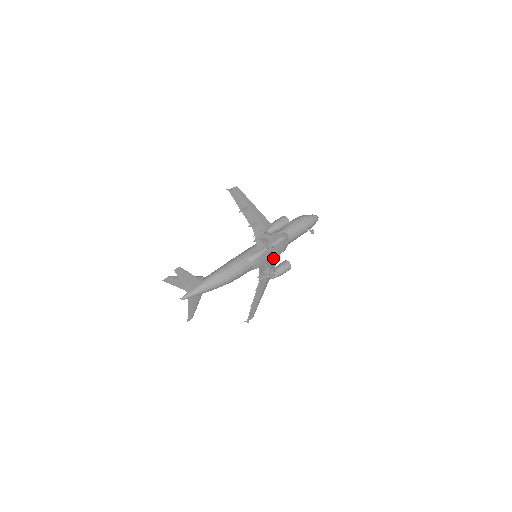
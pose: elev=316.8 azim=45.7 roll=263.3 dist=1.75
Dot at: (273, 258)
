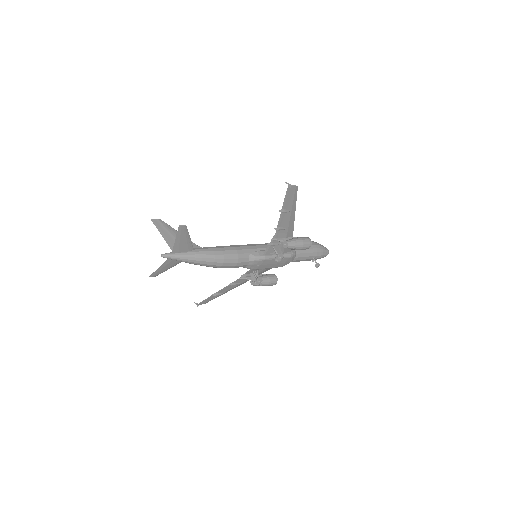
Dot at: occluded
